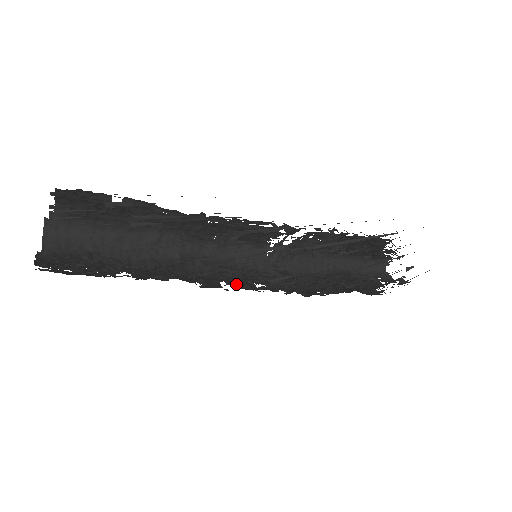
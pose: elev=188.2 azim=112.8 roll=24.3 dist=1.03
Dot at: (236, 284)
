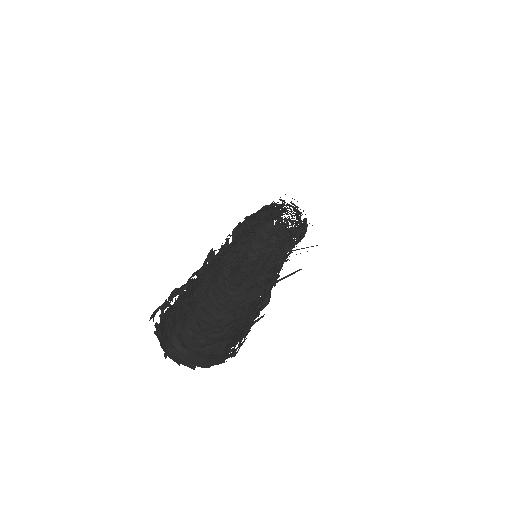
Dot at: occluded
